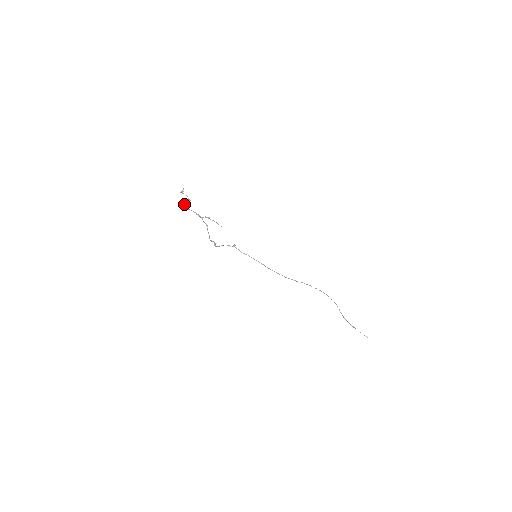
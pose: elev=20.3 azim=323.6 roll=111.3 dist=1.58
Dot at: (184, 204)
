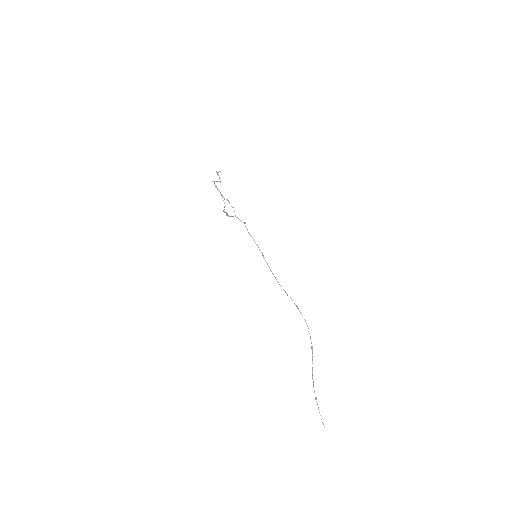
Dot at: (214, 181)
